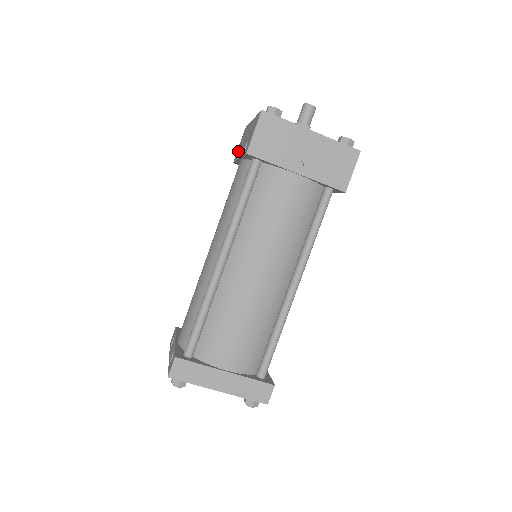
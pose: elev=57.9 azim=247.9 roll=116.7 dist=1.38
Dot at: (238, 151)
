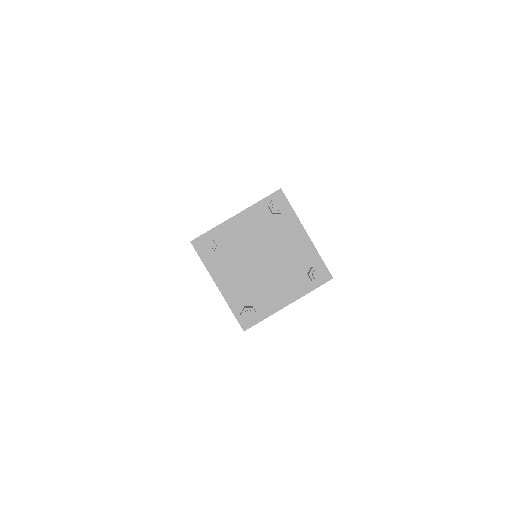
Dot at: occluded
